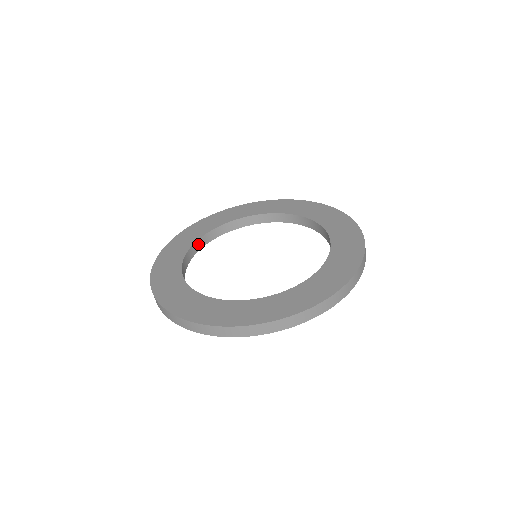
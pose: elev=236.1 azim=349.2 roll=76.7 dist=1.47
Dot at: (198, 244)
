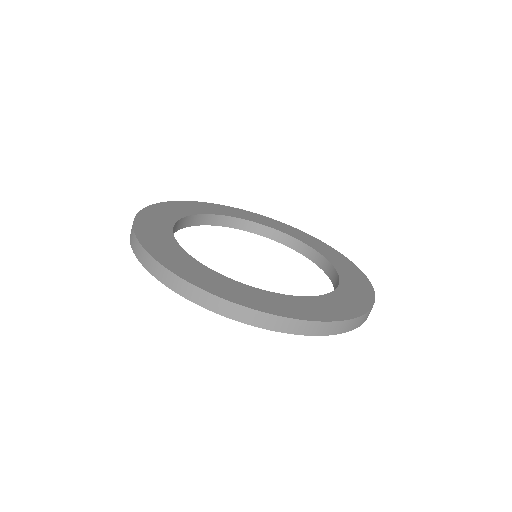
Dot at: (237, 222)
